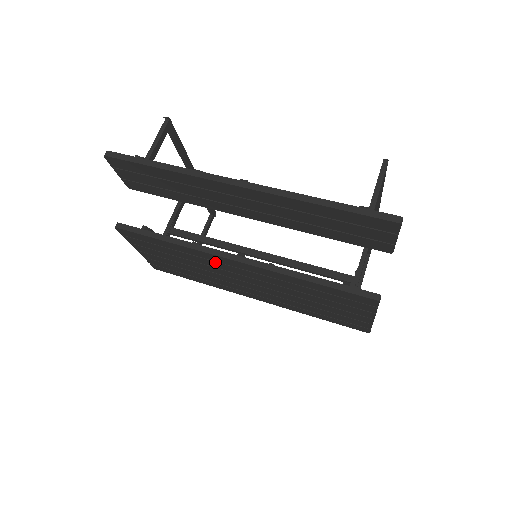
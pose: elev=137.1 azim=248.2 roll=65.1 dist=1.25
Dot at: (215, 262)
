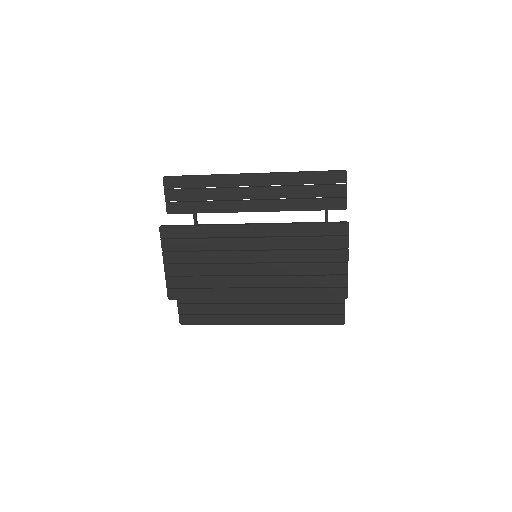
Dot at: (234, 239)
